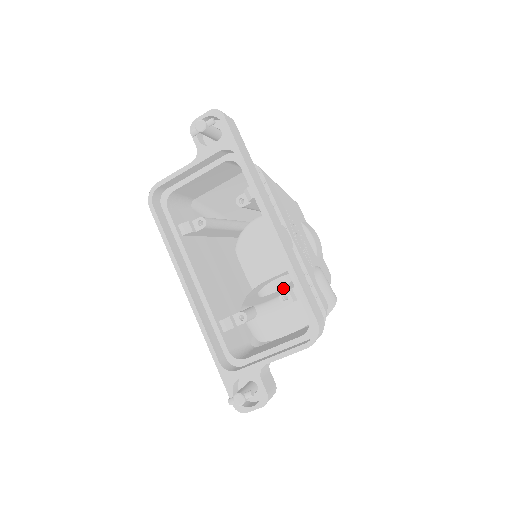
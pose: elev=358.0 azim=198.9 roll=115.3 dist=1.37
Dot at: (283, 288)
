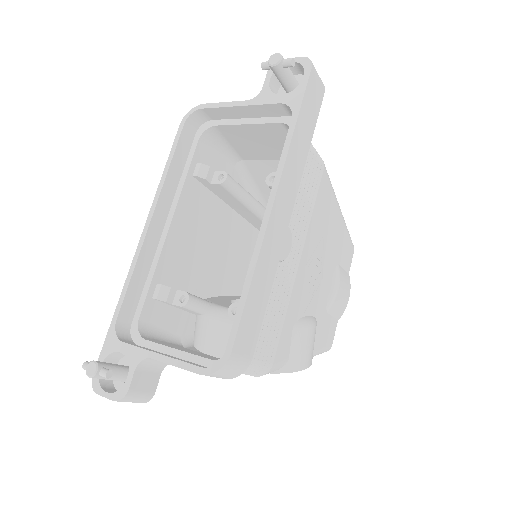
Dot at: occluded
